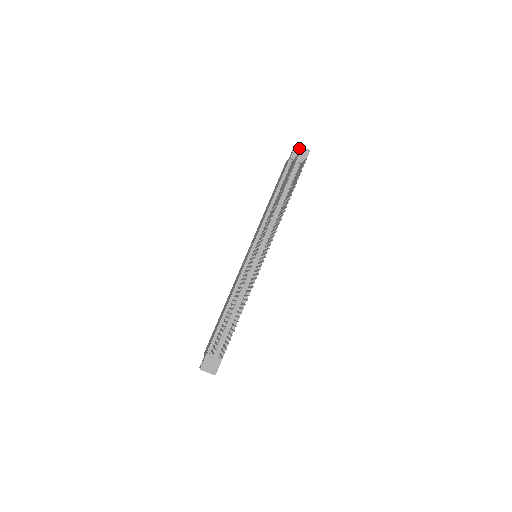
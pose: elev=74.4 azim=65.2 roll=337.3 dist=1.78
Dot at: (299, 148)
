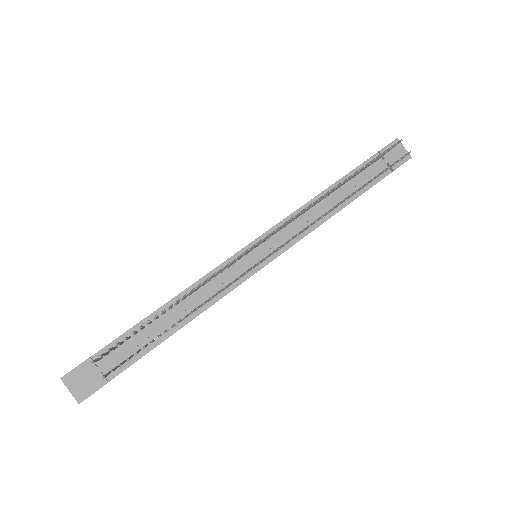
Dot at: (398, 145)
